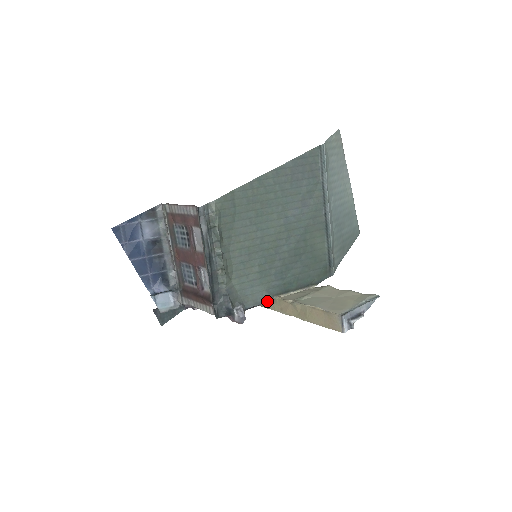
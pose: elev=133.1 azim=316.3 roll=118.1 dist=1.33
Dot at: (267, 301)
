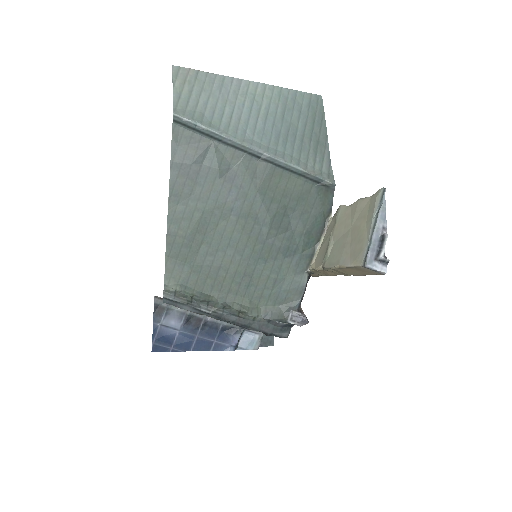
Dot at: (307, 280)
